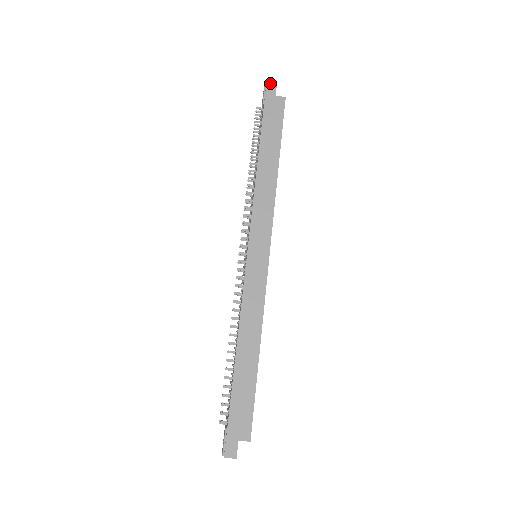
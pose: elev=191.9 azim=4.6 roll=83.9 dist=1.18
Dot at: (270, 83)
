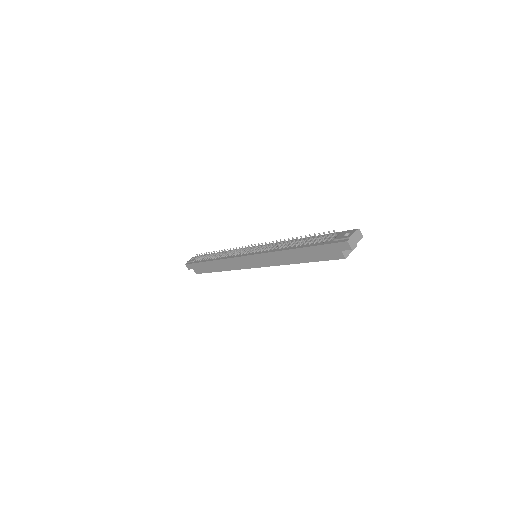
Dot at: (348, 244)
